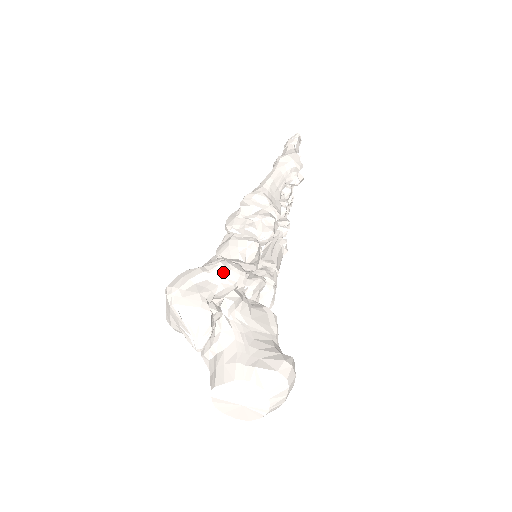
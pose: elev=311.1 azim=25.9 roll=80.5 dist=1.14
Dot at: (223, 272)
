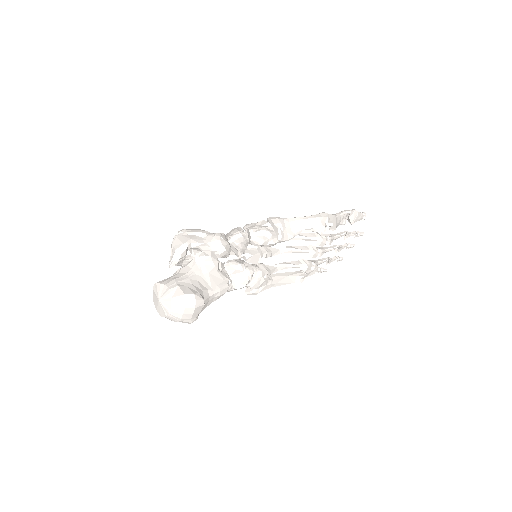
Dot at: (212, 238)
